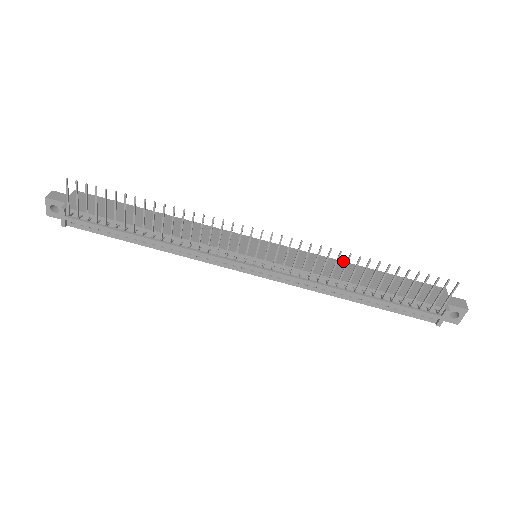
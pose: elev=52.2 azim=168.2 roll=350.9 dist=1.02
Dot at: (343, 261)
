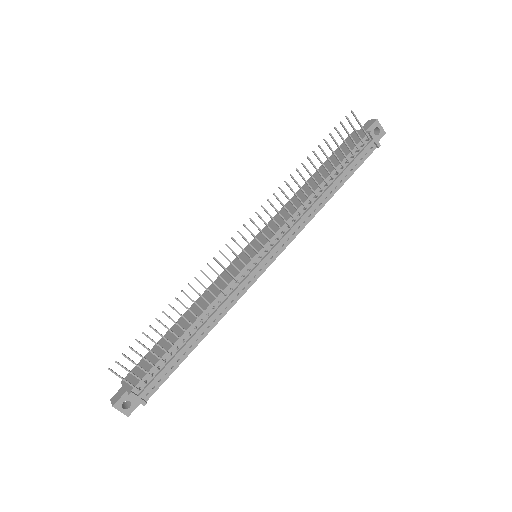
Dot at: occluded
